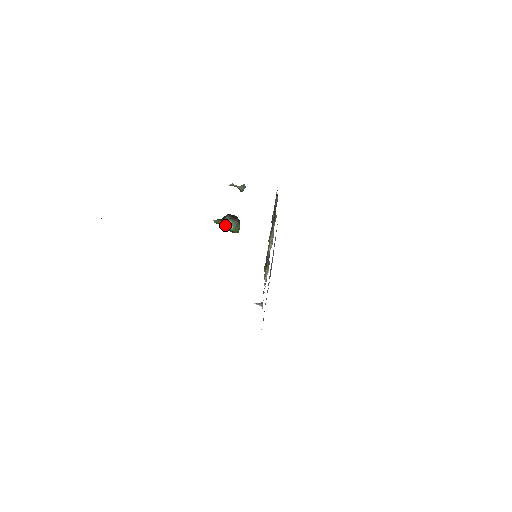
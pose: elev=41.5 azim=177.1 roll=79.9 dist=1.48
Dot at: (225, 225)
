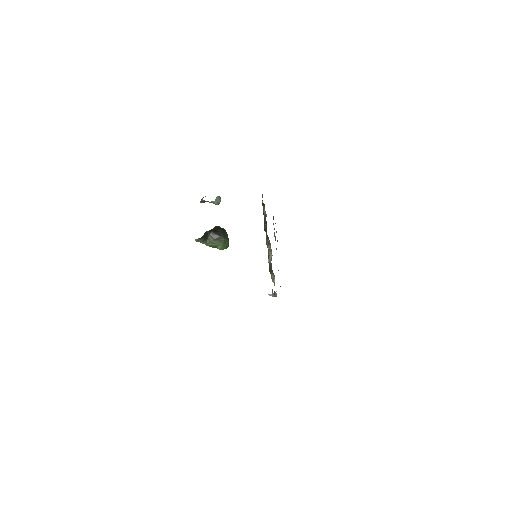
Dot at: occluded
